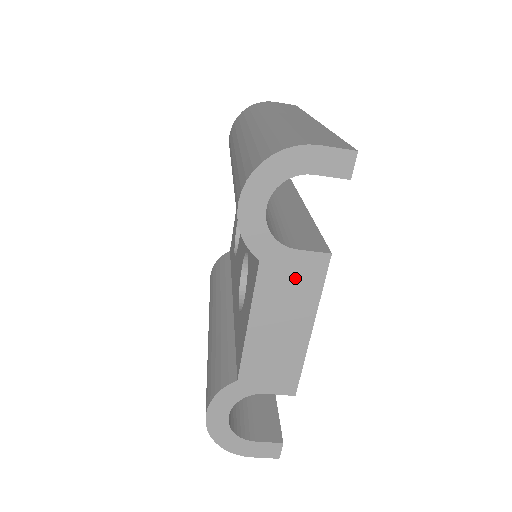
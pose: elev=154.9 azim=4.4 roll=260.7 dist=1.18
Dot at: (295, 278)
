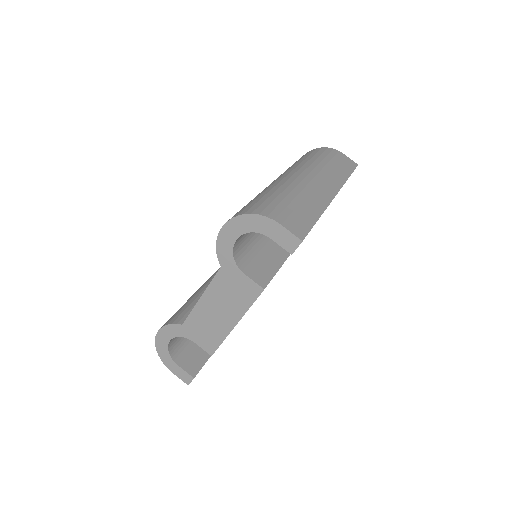
Dot at: (237, 289)
